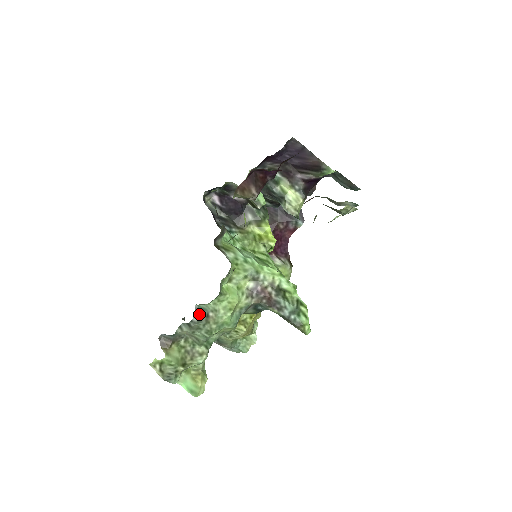
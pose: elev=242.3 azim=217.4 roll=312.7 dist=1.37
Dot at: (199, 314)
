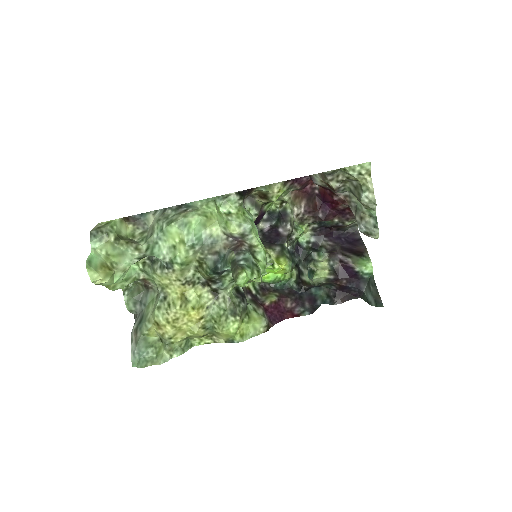
Dot at: (182, 207)
